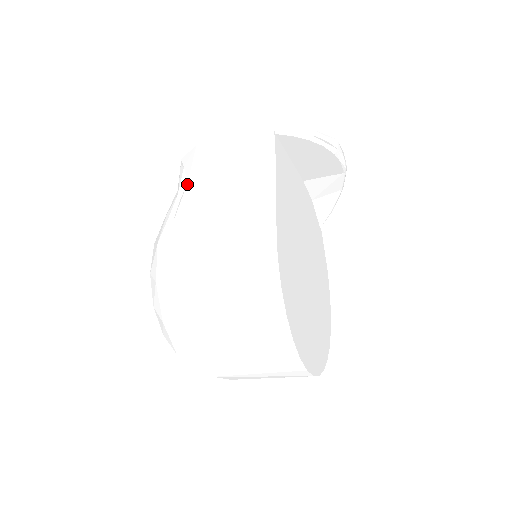
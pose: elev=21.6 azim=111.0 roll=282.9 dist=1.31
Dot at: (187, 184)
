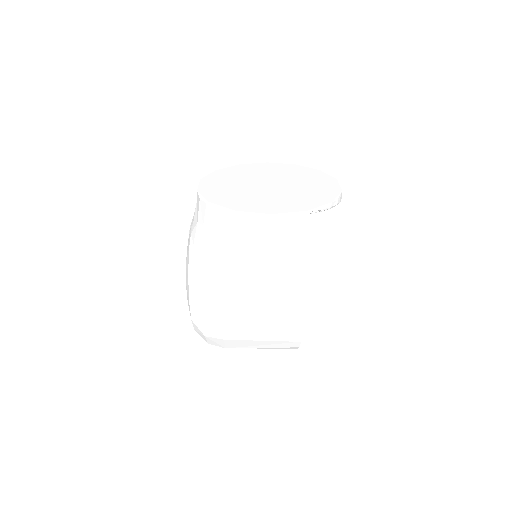
Dot at: (224, 239)
